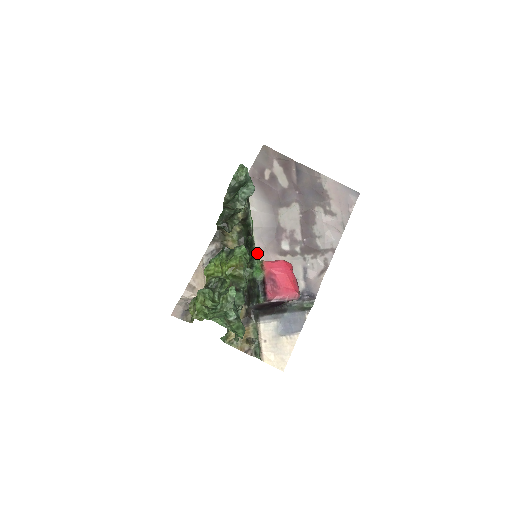
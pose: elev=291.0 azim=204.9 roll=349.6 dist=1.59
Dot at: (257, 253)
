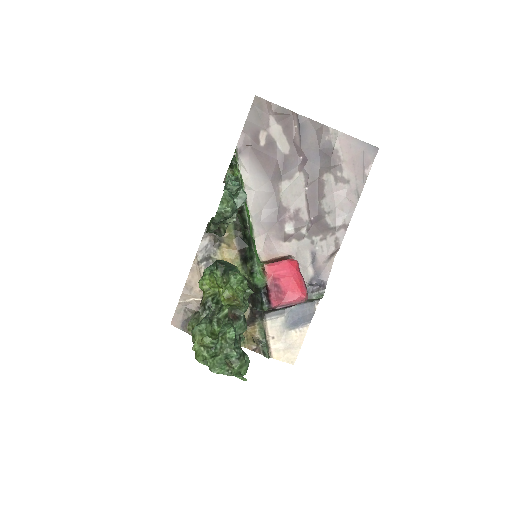
Dot at: (257, 243)
